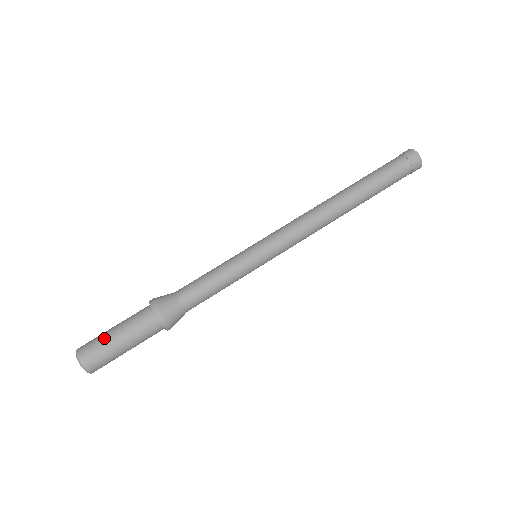
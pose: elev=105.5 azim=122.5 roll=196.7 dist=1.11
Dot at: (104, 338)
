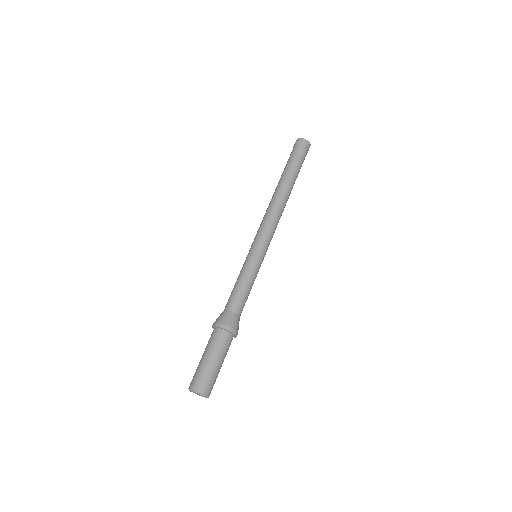
Dot at: (199, 366)
